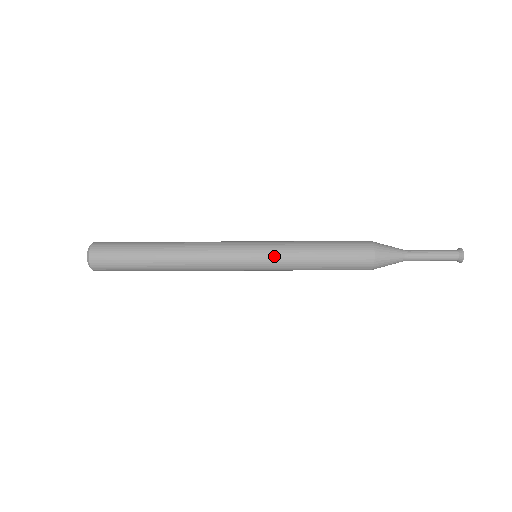
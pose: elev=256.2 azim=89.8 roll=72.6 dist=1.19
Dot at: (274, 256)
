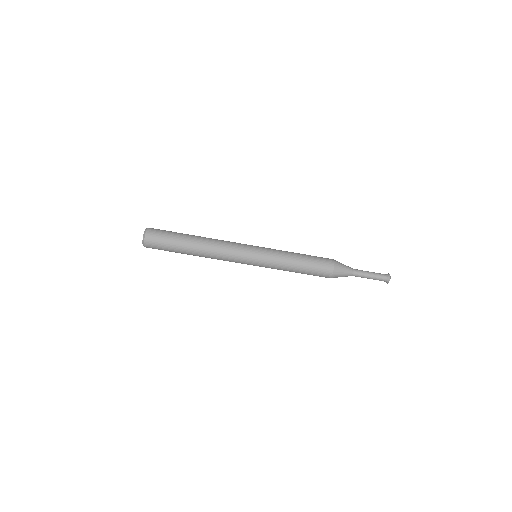
Dot at: (269, 253)
